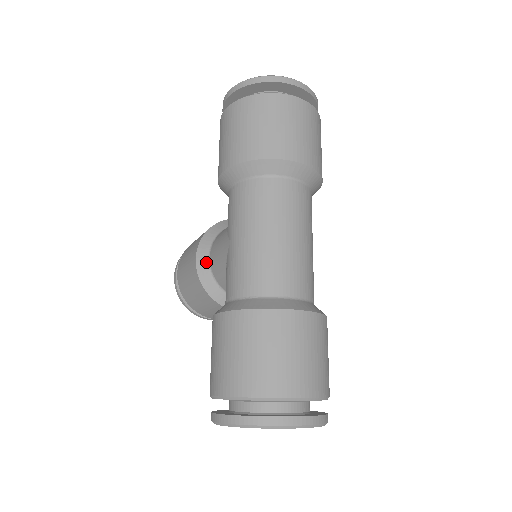
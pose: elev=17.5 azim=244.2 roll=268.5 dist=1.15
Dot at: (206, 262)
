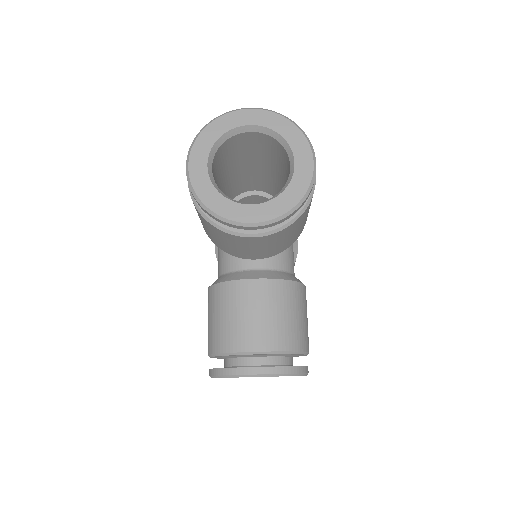
Dot at: occluded
